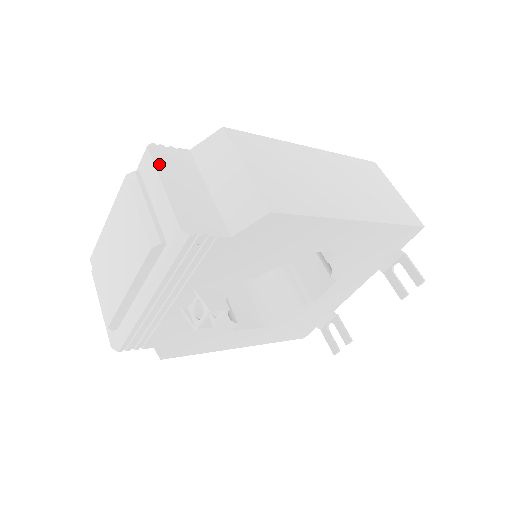
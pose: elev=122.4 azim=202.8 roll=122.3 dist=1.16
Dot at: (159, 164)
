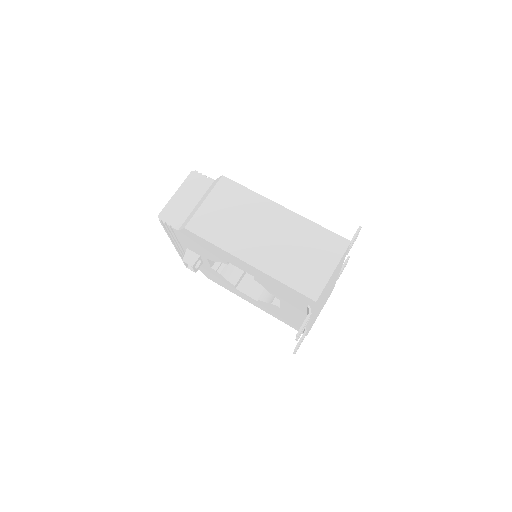
Dot at: (186, 182)
